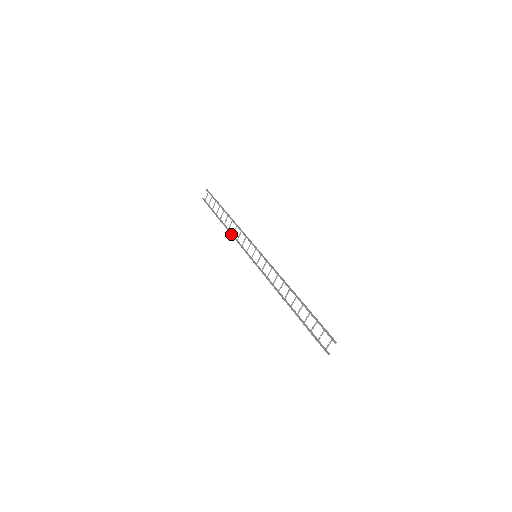
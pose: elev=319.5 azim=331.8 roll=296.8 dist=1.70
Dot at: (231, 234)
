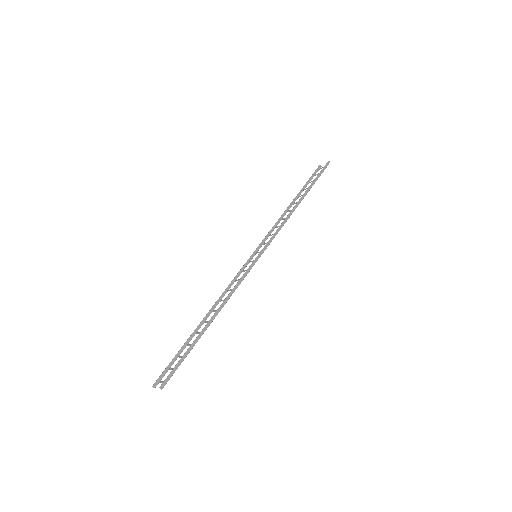
Dot at: (280, 218)
